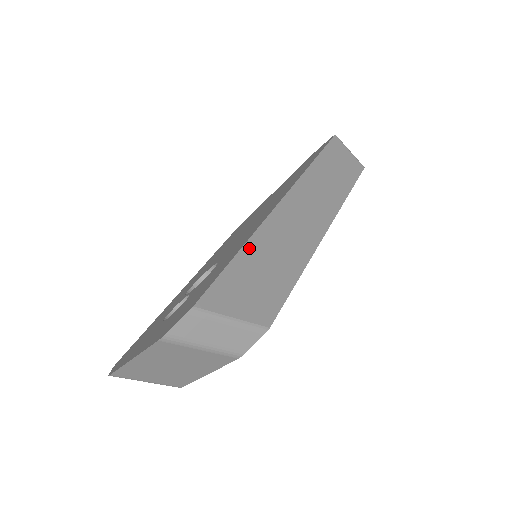
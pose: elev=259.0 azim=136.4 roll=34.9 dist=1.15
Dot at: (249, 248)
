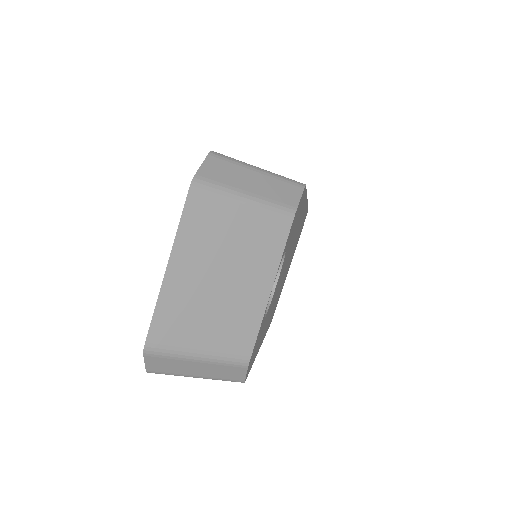
Dot at: occluded
